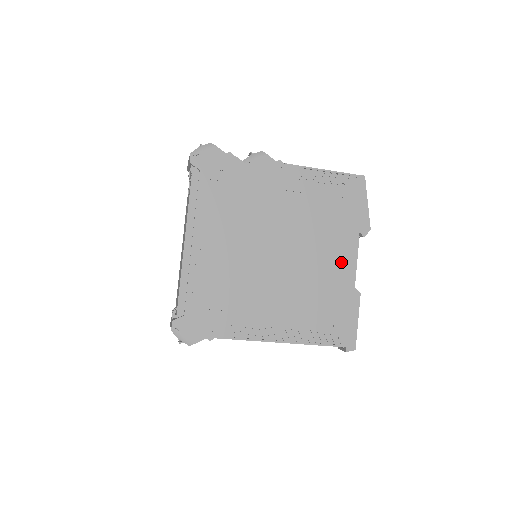
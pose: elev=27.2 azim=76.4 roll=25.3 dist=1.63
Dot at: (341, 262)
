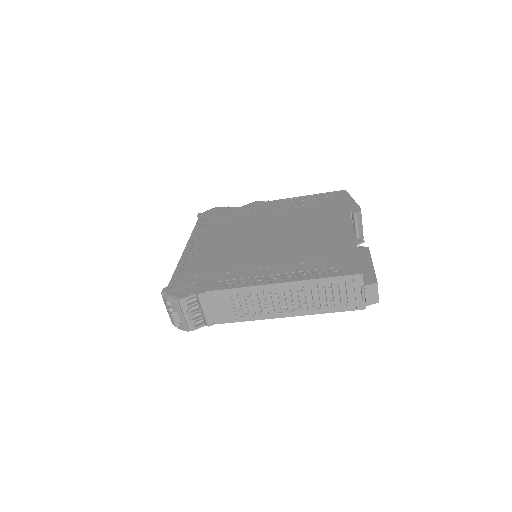
Dot at: (335, 228)
